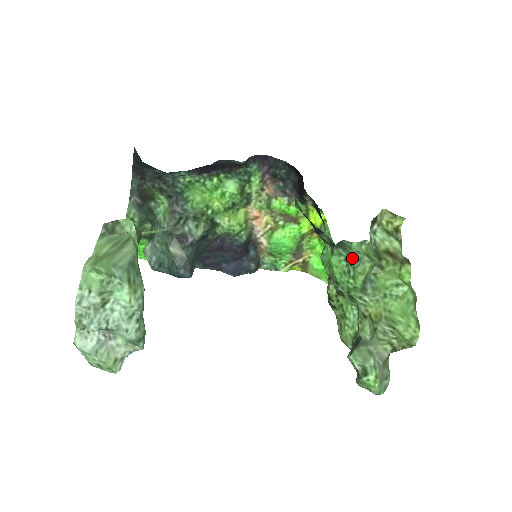
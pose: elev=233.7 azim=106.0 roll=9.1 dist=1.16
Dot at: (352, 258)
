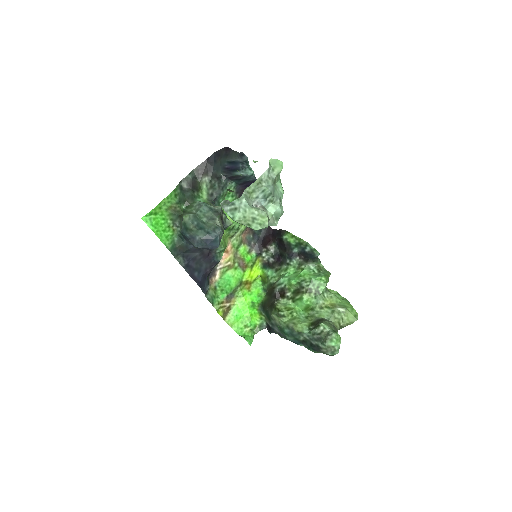
Dot at: (320, 269)
